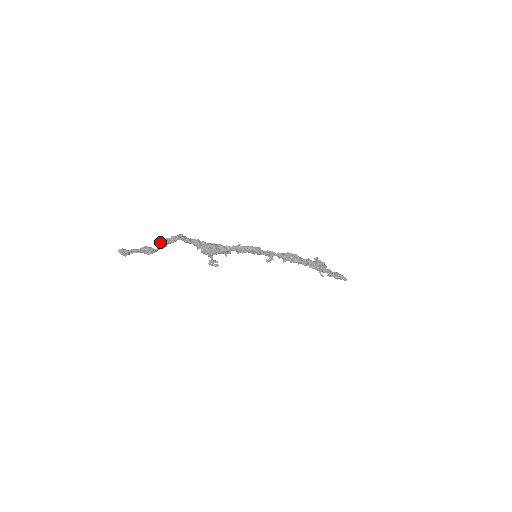
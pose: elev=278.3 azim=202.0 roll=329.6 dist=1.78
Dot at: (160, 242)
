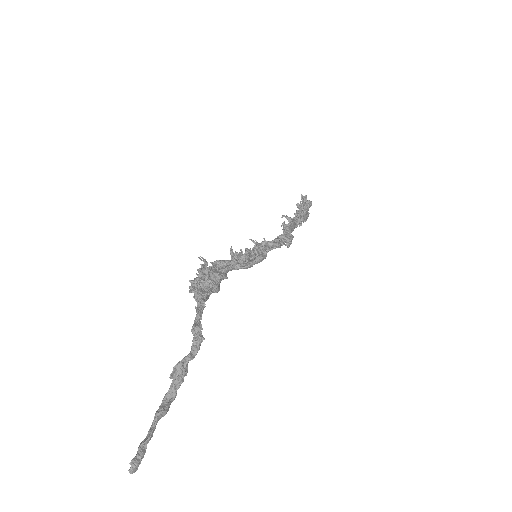
Dot at: (171, 375)
